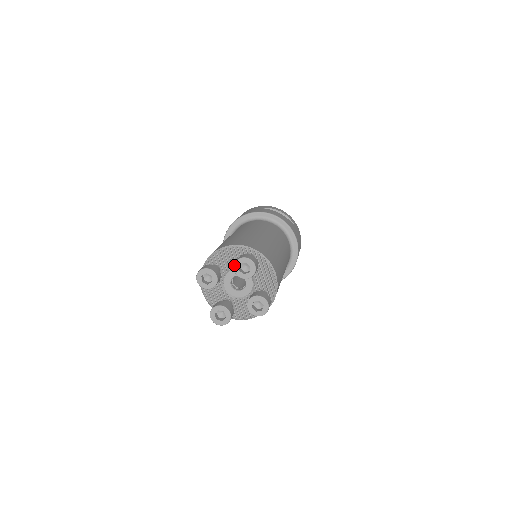
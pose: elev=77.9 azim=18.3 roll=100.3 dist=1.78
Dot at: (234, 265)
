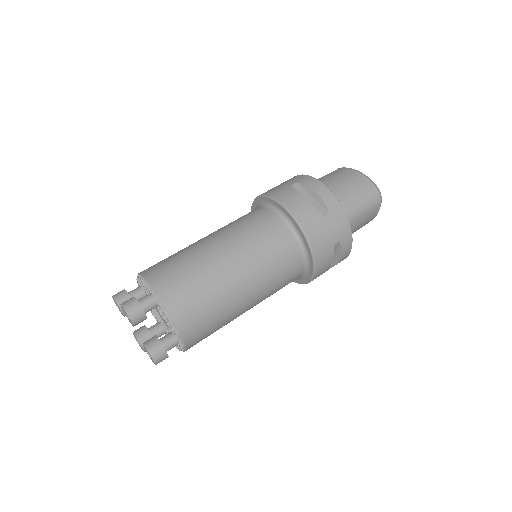
Dot at: (121, 307)
